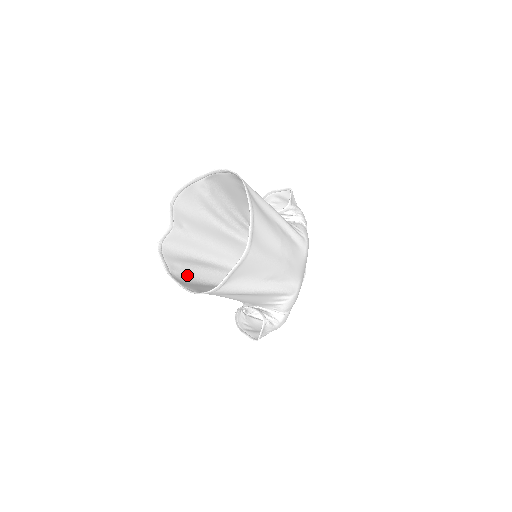
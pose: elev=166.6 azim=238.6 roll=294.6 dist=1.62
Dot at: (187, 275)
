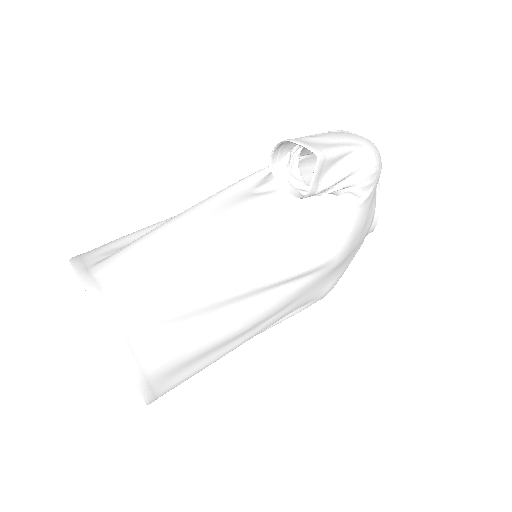
Dot at: occluded
